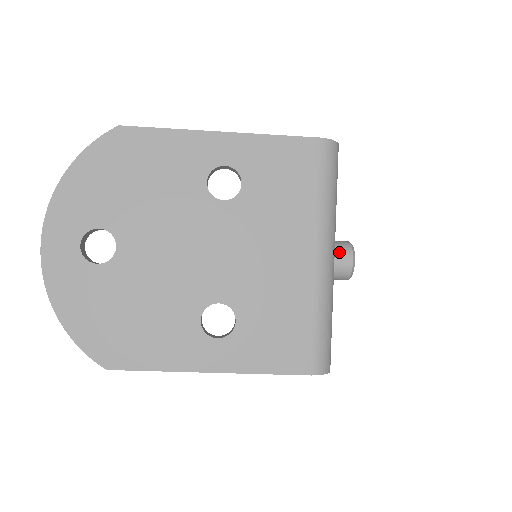
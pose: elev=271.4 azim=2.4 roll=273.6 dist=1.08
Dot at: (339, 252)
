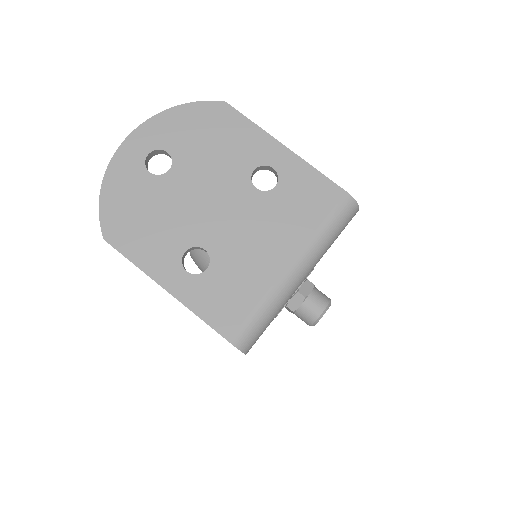
Dot at: (317, 299)
